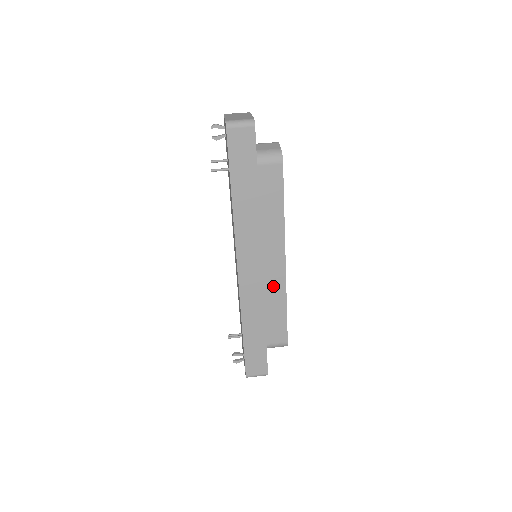
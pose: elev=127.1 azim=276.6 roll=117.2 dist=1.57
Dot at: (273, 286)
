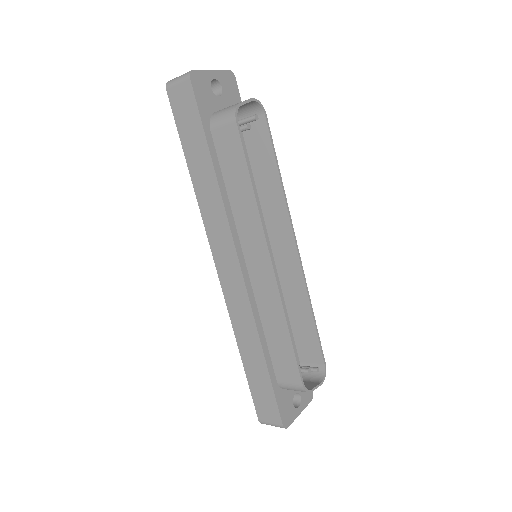
Dot at: (266, 297)
